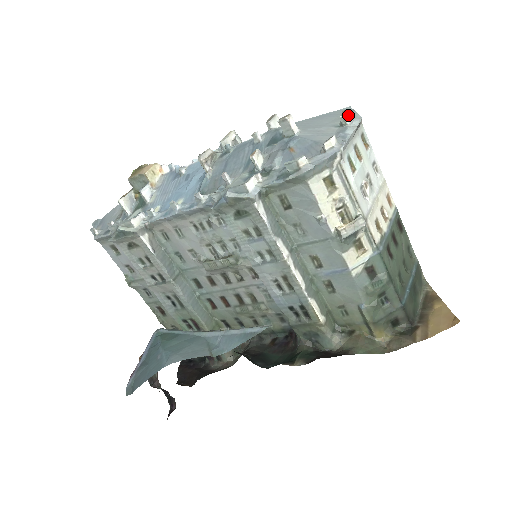
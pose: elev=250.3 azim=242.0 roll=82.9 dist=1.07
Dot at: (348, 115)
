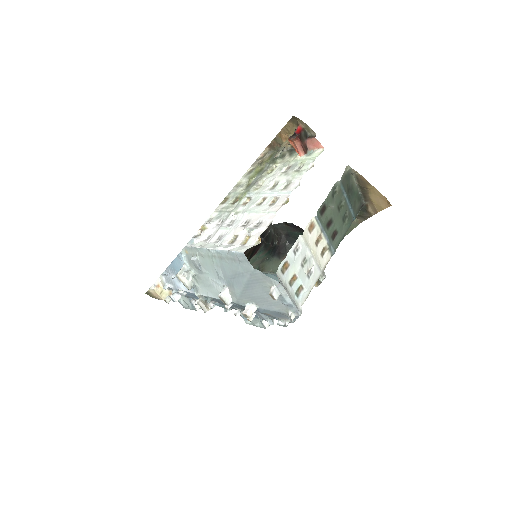
Dot at: (275, 295)
